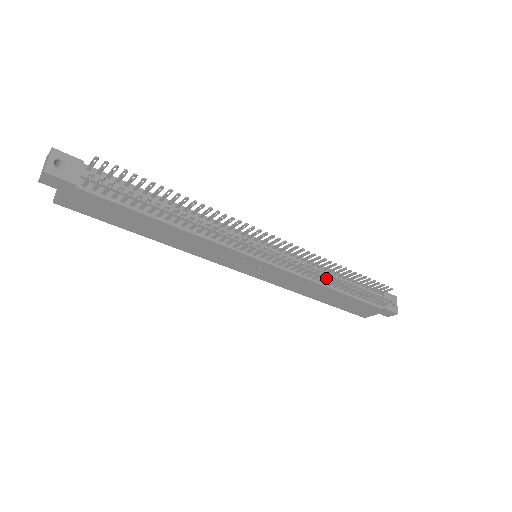
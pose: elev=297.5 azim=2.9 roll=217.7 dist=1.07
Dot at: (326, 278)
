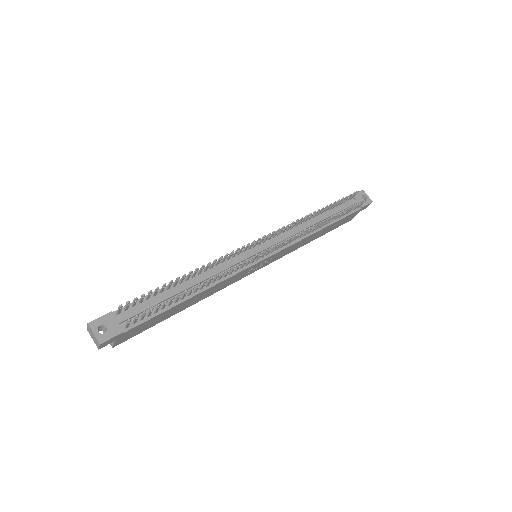
Dot at: (312, 229)
